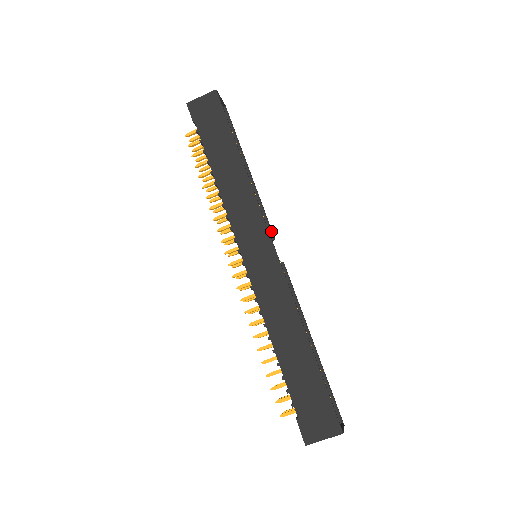
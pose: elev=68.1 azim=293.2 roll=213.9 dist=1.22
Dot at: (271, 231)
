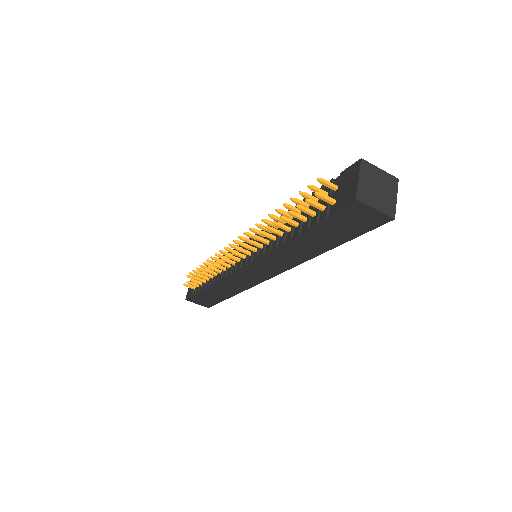
Dot at: occluded
